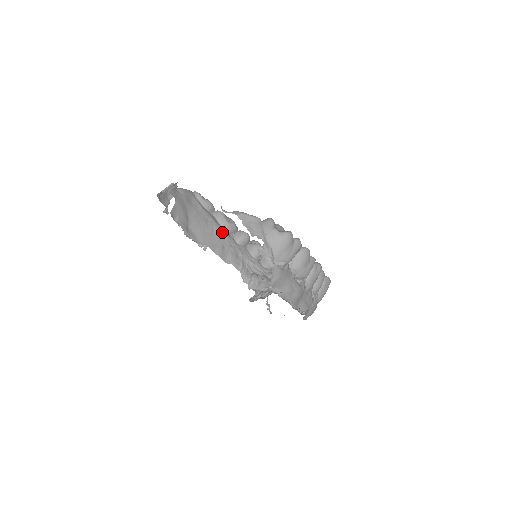
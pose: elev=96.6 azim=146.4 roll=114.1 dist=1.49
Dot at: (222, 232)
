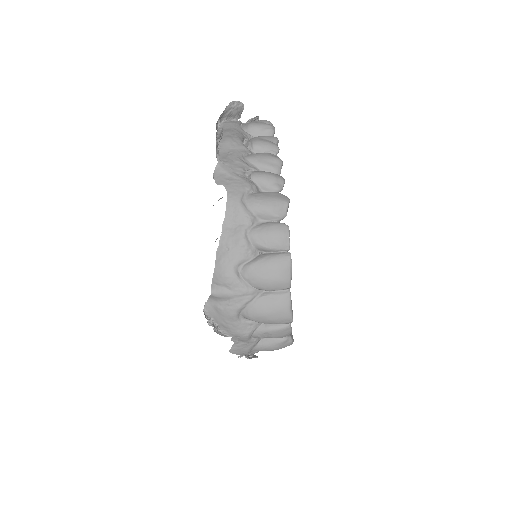
Dot at: occluded
